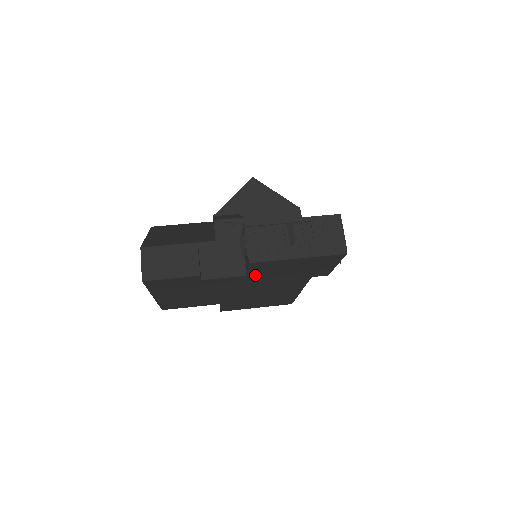
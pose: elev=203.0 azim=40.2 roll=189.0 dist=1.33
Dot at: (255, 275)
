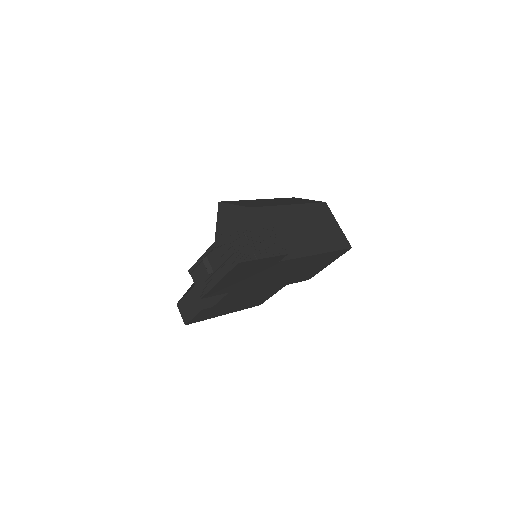
Dot at: (233, 289)
